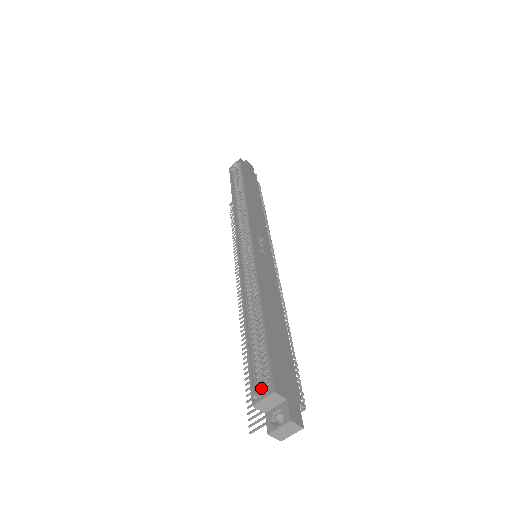
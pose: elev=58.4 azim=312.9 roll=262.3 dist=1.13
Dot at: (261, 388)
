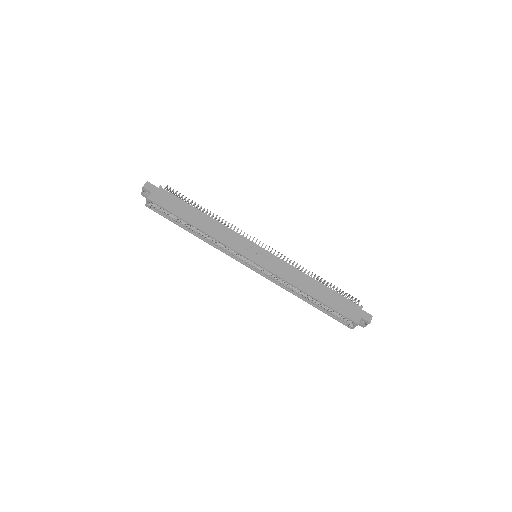
Dot at: (348, 322)
